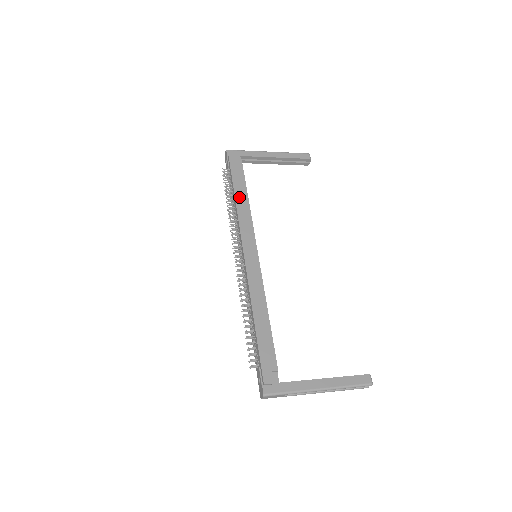
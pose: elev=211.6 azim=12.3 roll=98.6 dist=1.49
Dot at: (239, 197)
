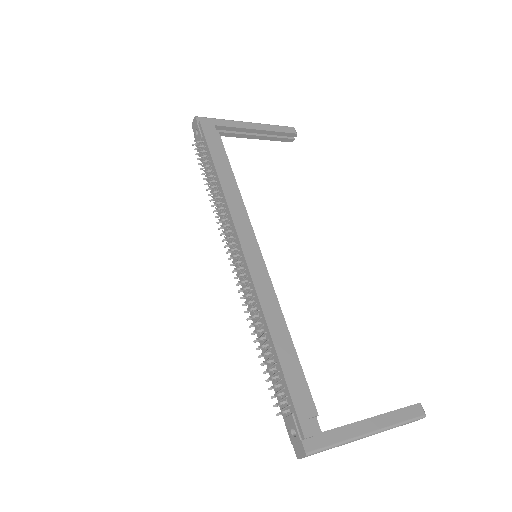
Dot at: (224, 177)
